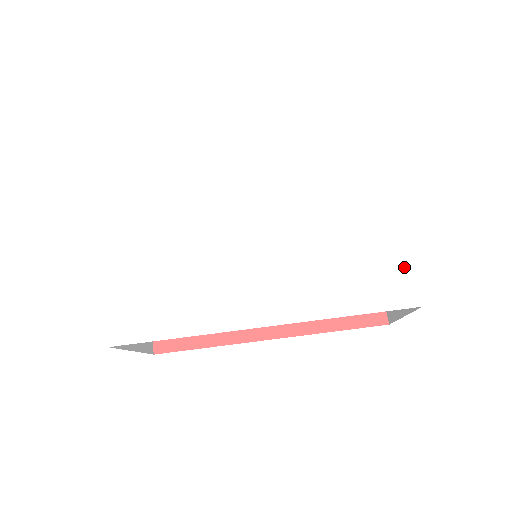
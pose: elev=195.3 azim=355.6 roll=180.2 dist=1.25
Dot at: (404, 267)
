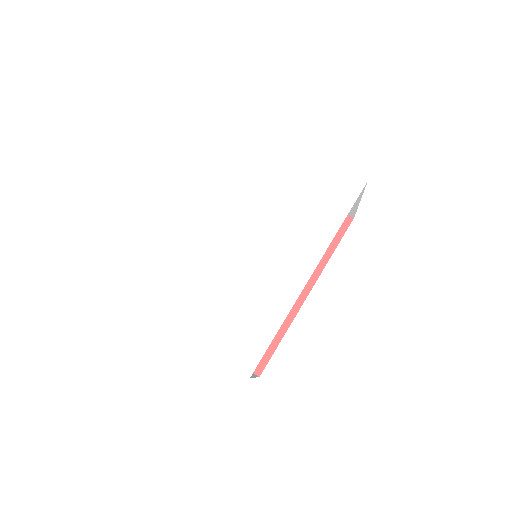
Dot at: (338, 173)
